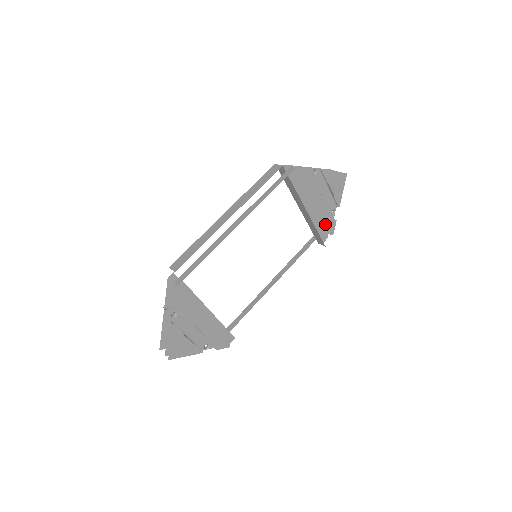
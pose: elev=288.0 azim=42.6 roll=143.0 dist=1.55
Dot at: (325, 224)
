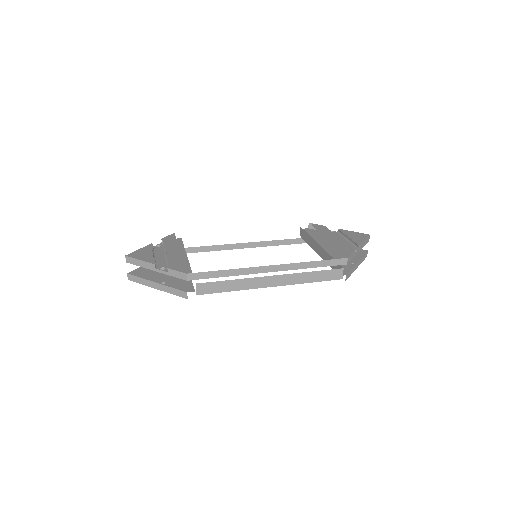
Dot at: occluded
